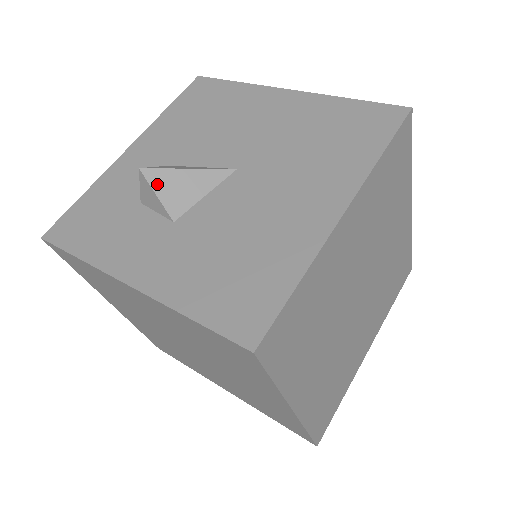
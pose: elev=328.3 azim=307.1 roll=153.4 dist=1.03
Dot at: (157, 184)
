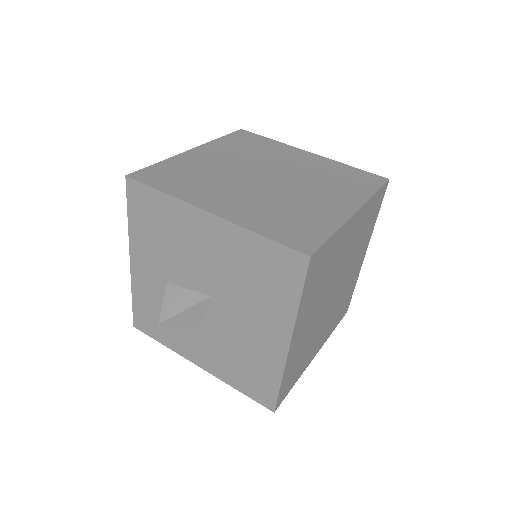
Dot at: (174, 324)
